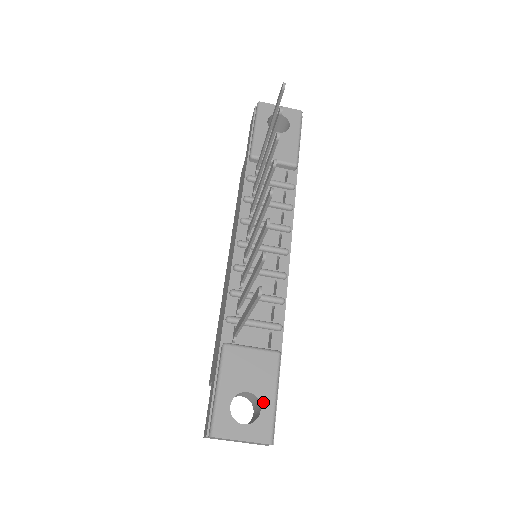
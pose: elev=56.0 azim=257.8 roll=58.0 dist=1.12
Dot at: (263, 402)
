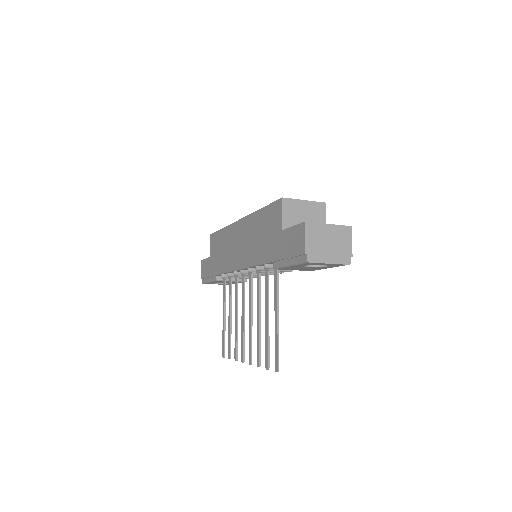
Dot at: occluded
